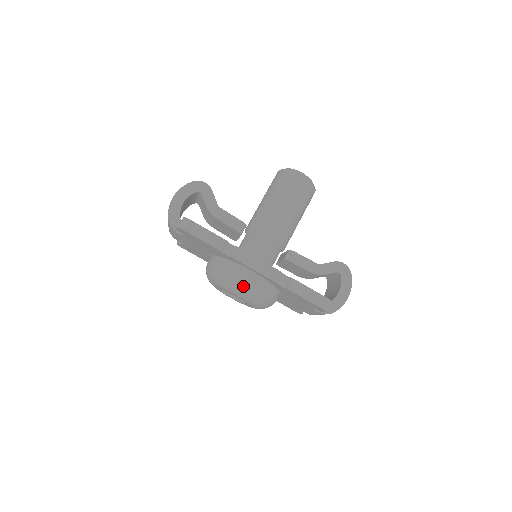
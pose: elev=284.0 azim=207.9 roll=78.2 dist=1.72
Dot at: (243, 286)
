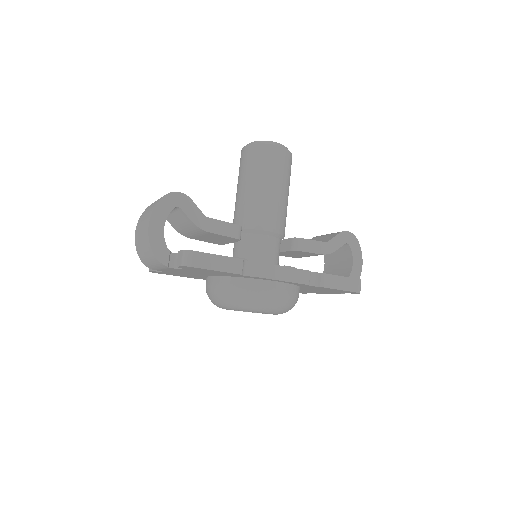
Dot at: (272, 302)
